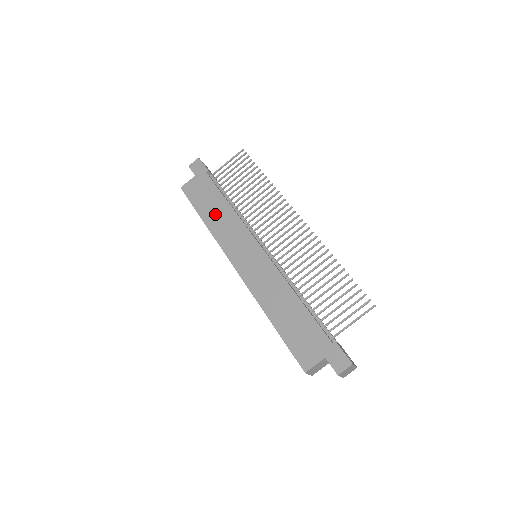
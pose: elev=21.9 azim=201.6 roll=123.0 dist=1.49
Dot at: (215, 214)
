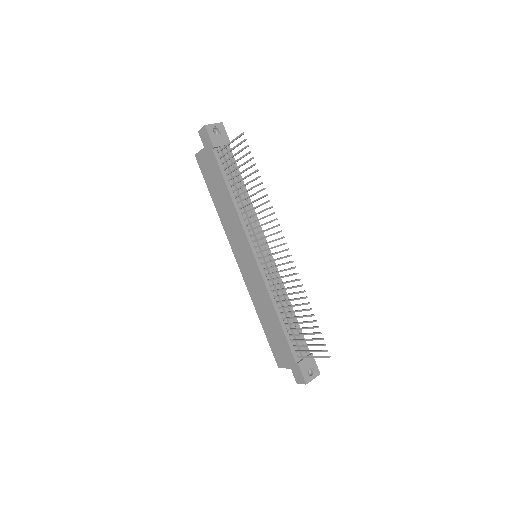
Dot at: (222, 203)
